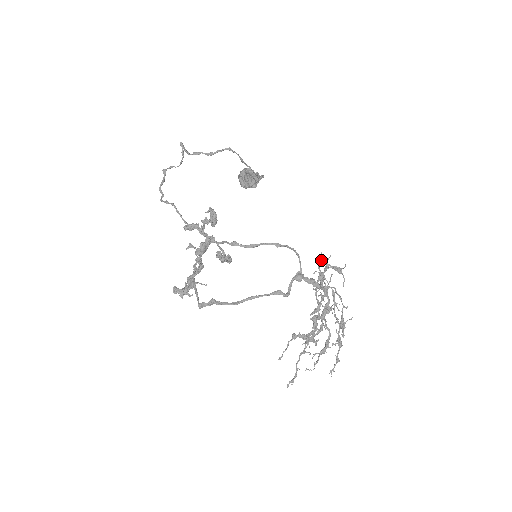
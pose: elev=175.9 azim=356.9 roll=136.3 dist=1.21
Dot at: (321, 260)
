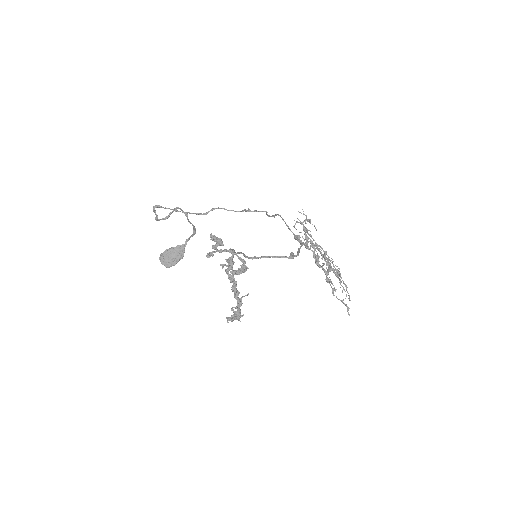
Dot at: (295, 223)
